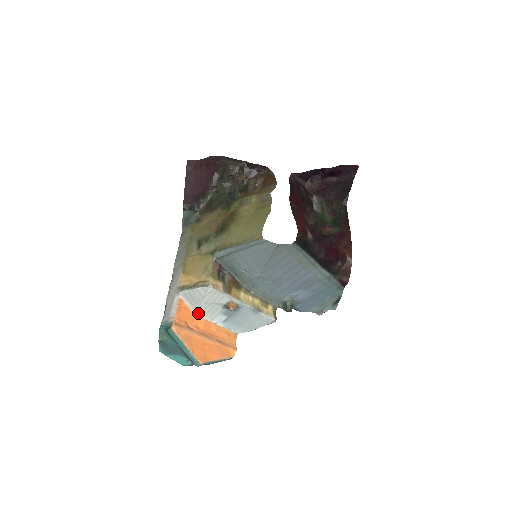
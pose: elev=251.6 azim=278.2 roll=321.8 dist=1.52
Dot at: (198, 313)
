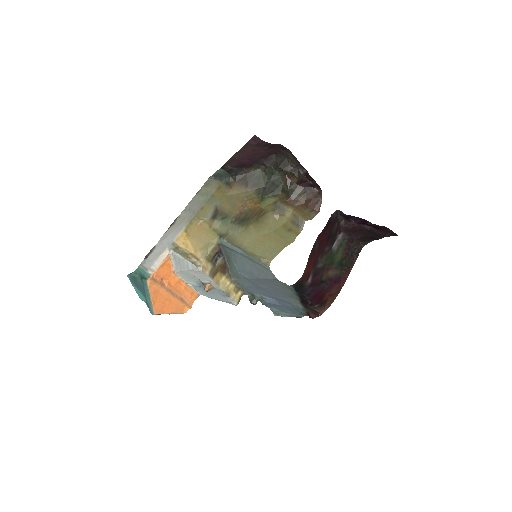
Dot at: (177, 273)
